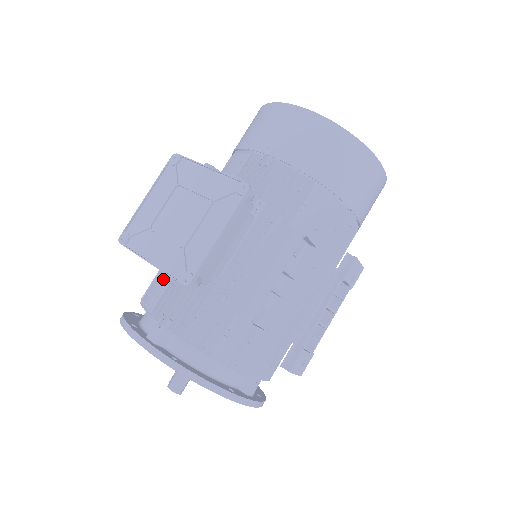
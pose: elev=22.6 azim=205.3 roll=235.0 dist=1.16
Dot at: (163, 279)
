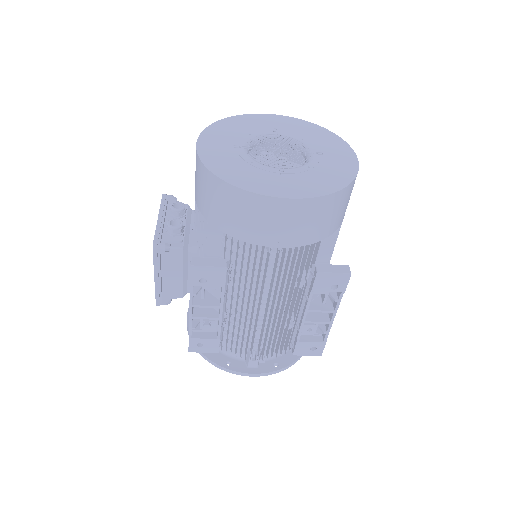
Dot at: occluded
